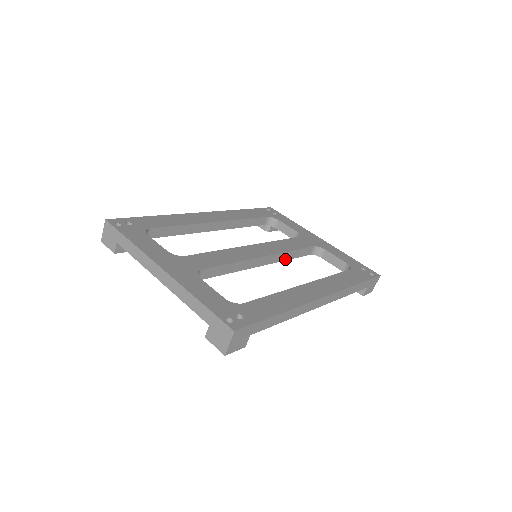
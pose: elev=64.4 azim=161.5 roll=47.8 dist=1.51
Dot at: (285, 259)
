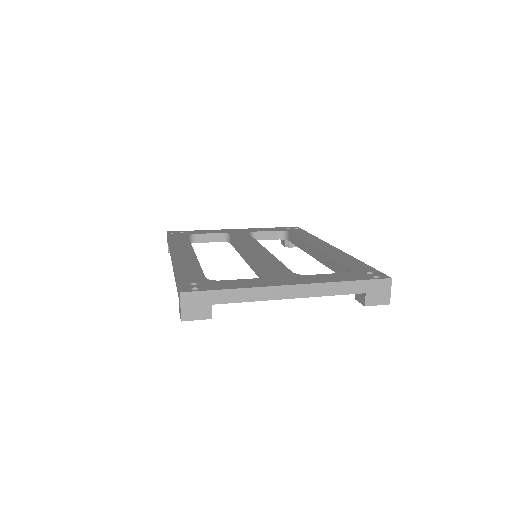
Dot at: occluded
